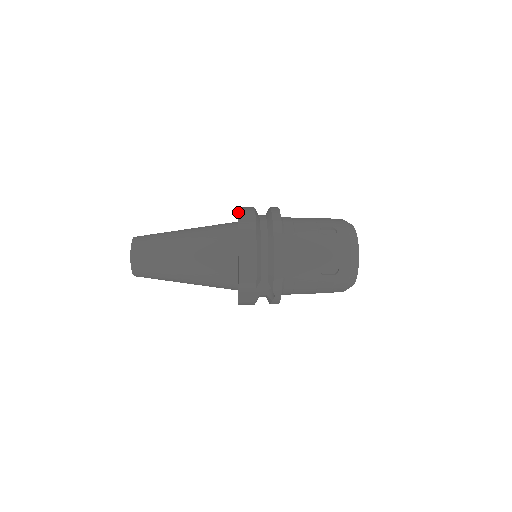
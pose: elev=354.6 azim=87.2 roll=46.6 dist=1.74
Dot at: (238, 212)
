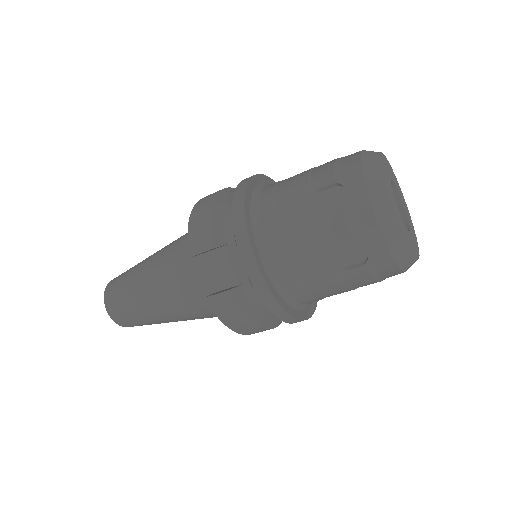
Dot at: occluded
